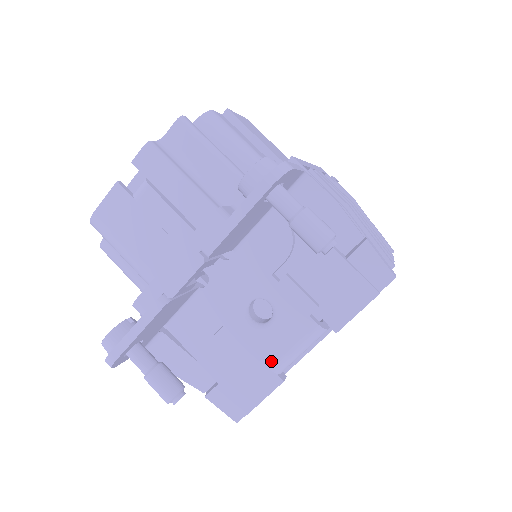
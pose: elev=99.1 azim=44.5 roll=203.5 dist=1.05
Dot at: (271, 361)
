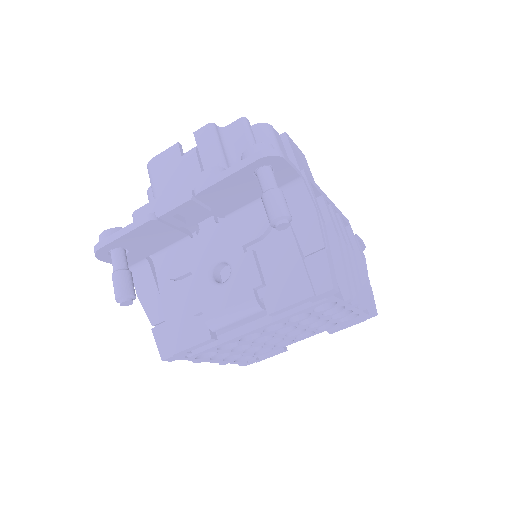
Dot at: (209, 314)
